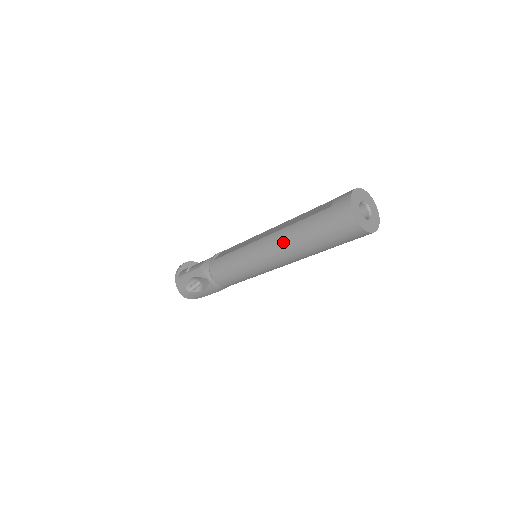
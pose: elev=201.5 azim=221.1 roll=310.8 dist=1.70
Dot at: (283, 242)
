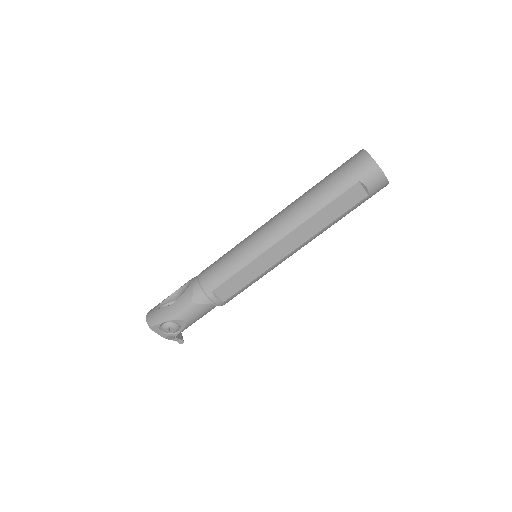
Dot at: (292, 202)
